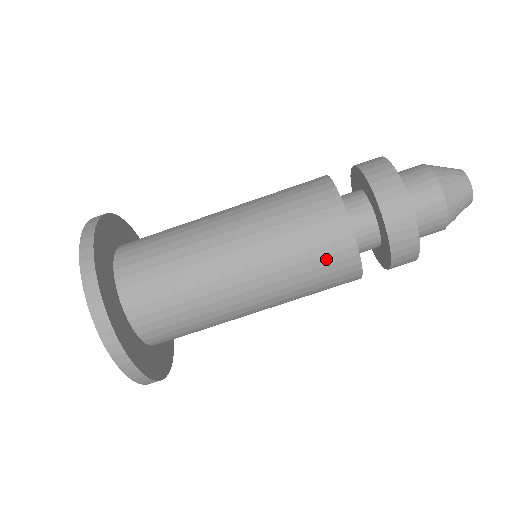
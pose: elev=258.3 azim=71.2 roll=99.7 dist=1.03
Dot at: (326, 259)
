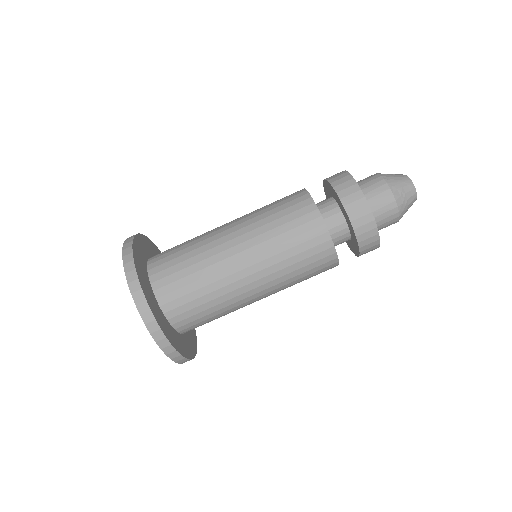
Dot at: (317, 272)
